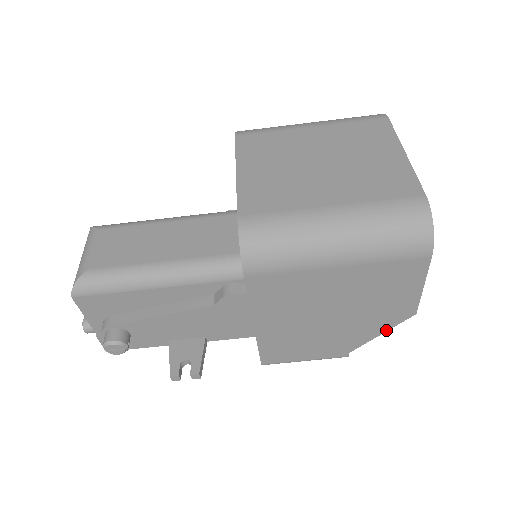
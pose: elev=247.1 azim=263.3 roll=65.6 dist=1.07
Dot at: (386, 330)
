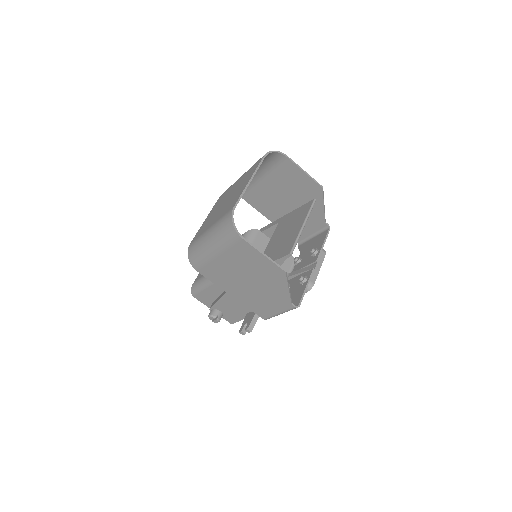
Dot at: (287, 286)
